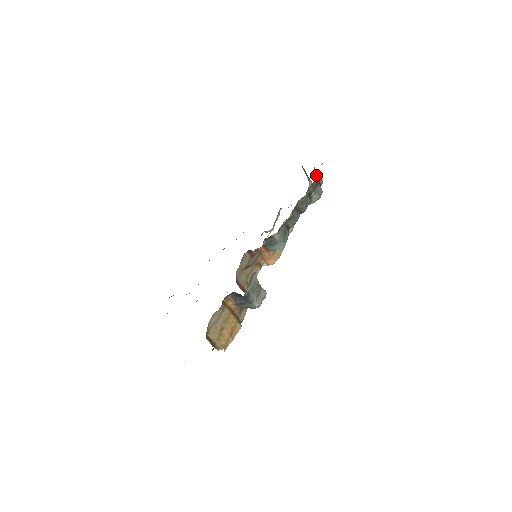
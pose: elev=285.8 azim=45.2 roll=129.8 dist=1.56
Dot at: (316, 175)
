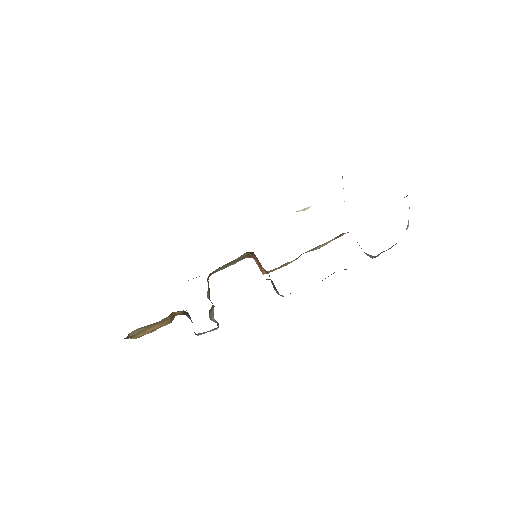
Dot at: occluded
